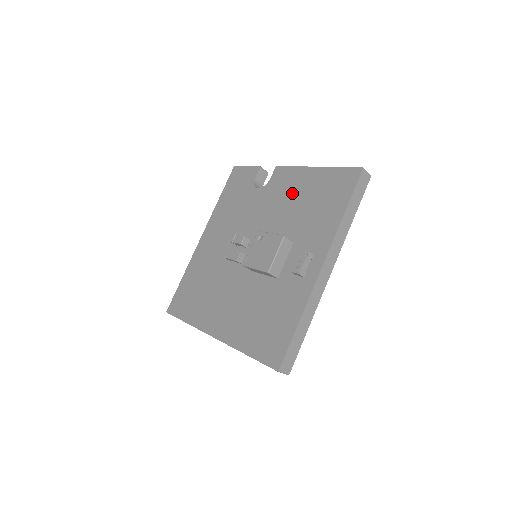
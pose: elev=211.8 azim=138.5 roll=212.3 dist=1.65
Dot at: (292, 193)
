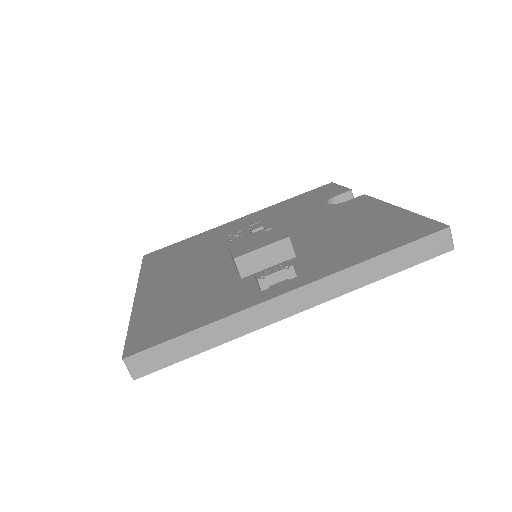
Dot at: (350, 218)
